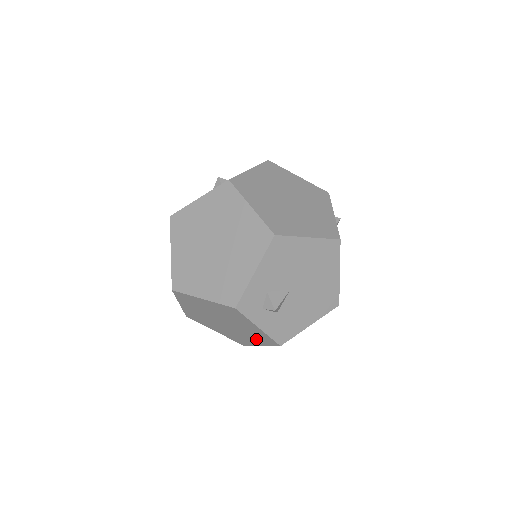
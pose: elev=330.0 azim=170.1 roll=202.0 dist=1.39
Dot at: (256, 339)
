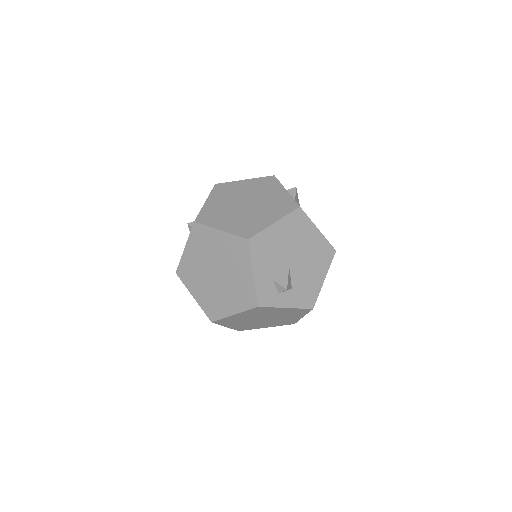
Dot at: (294, 315)
